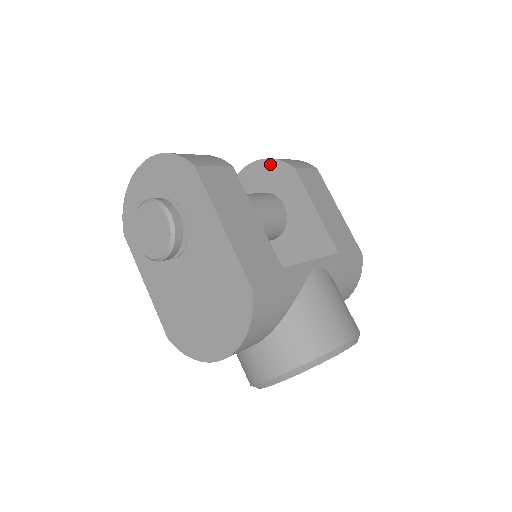
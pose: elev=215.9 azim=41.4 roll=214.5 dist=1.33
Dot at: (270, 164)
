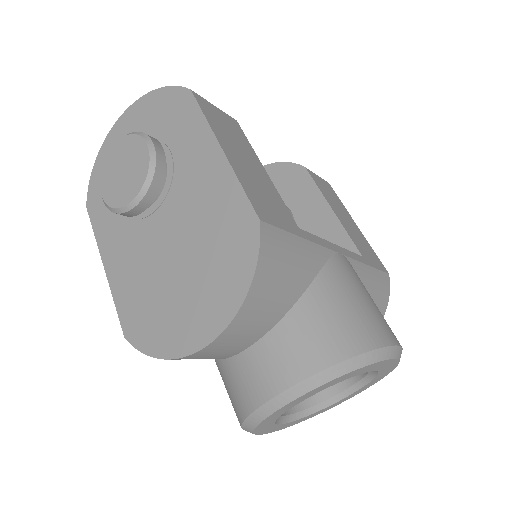
Dot at: (275, 168)
